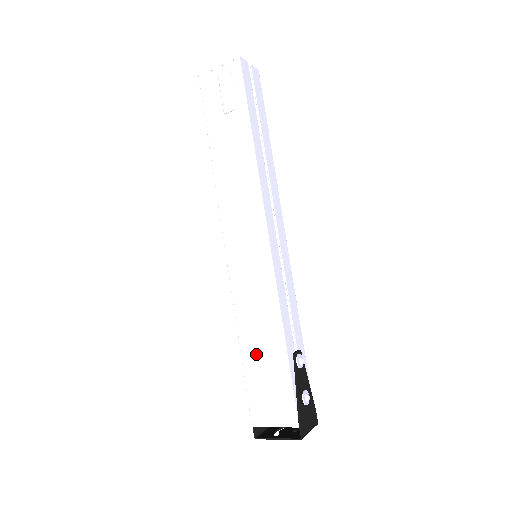
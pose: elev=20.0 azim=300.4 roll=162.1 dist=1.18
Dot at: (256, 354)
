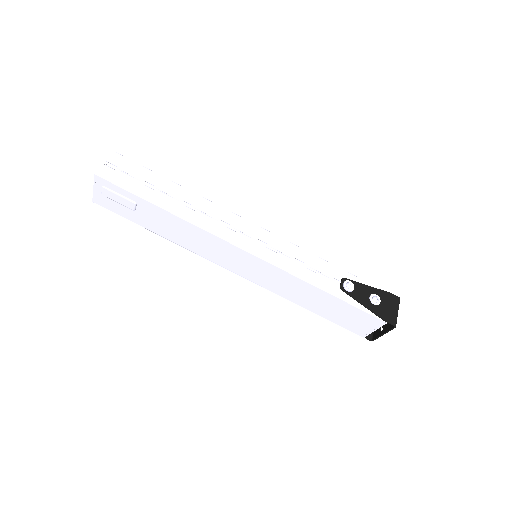
Dot at: (320, 308)
